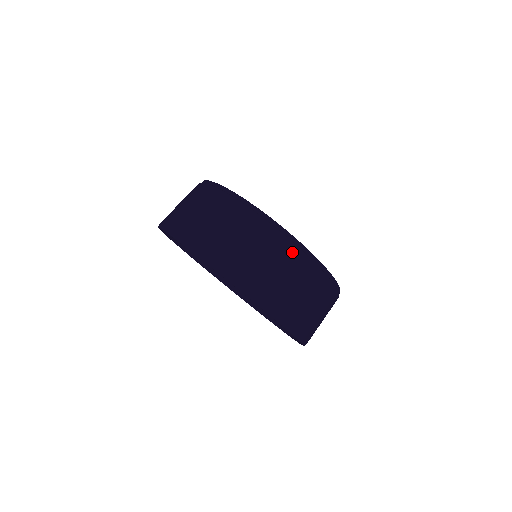
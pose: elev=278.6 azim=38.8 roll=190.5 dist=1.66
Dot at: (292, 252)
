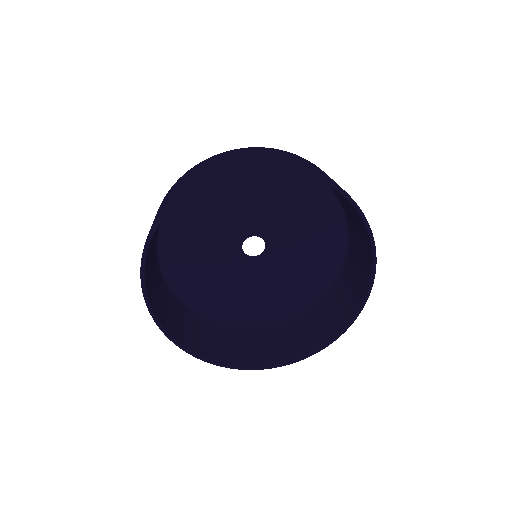
Dot at: (288, 153)
